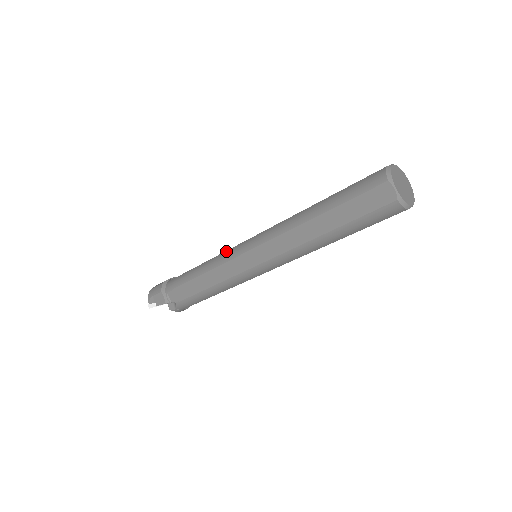
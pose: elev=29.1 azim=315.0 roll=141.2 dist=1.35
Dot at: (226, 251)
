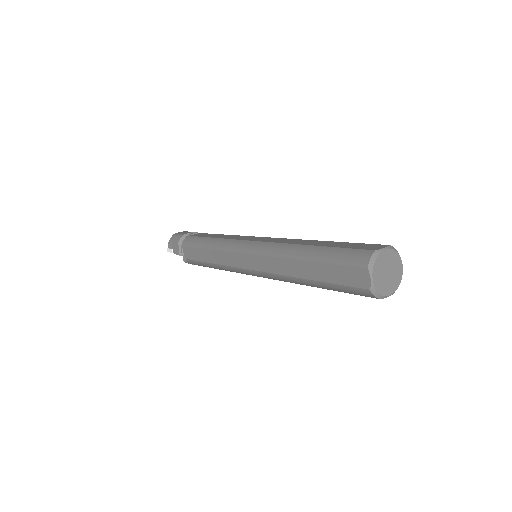
Dot at: (232, 240)
